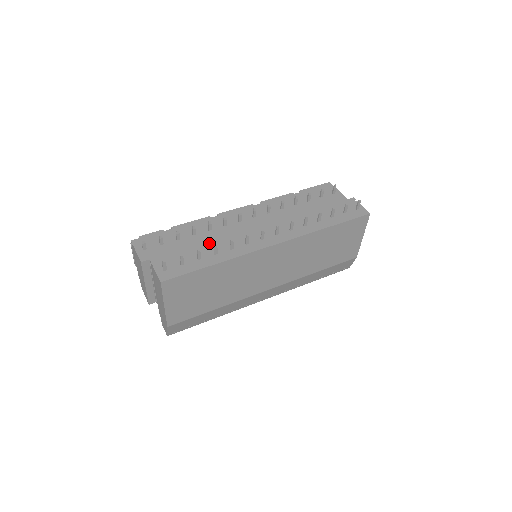
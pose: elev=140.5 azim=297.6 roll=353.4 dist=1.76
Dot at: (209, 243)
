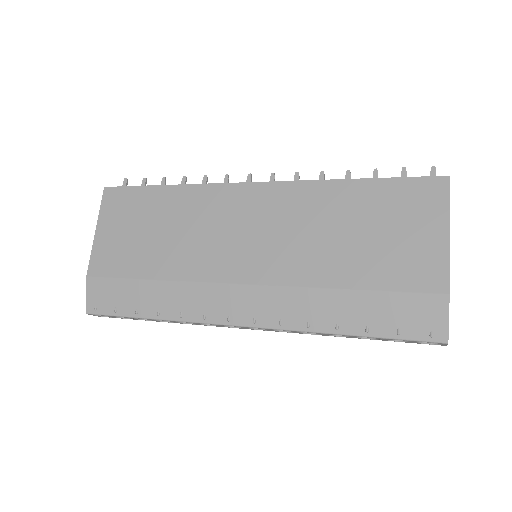
Dot at: occluded
